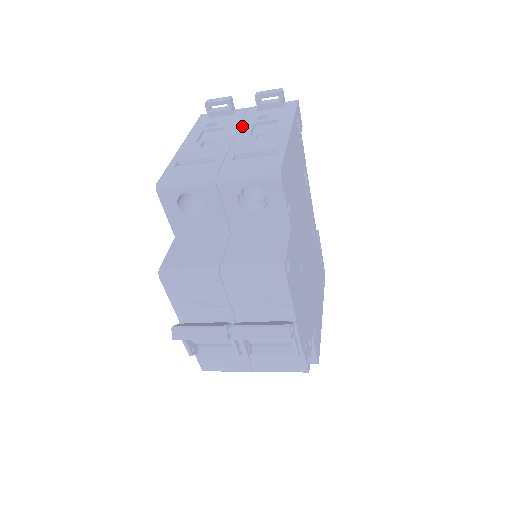
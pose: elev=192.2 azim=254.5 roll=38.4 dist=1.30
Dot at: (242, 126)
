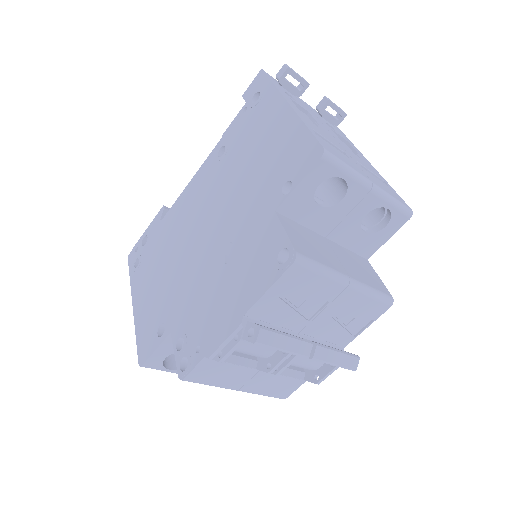
Dot at: occluded
